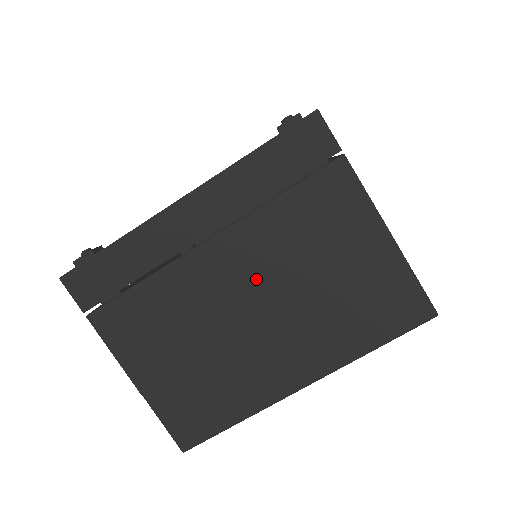
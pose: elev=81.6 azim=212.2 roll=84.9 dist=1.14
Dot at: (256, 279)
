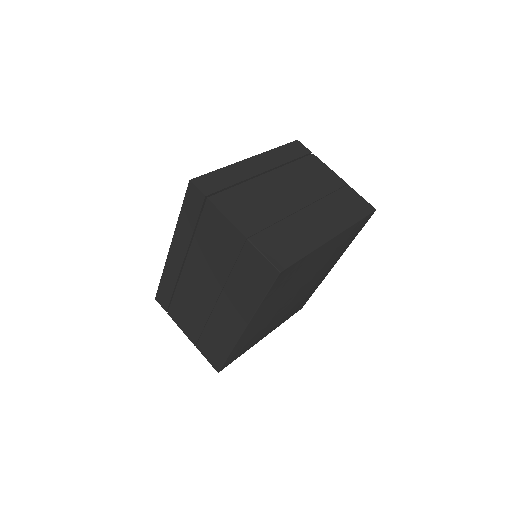
Dot at: (293, 190)
